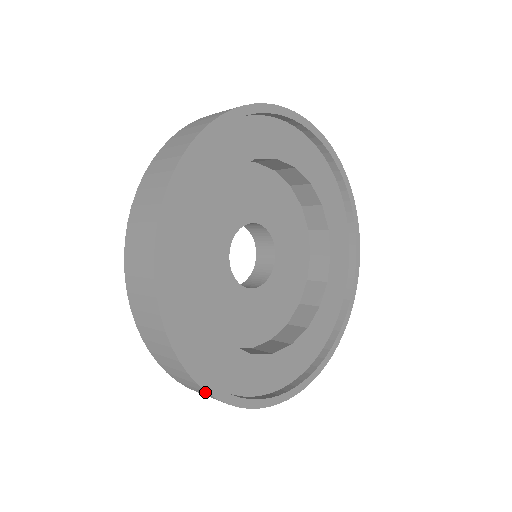
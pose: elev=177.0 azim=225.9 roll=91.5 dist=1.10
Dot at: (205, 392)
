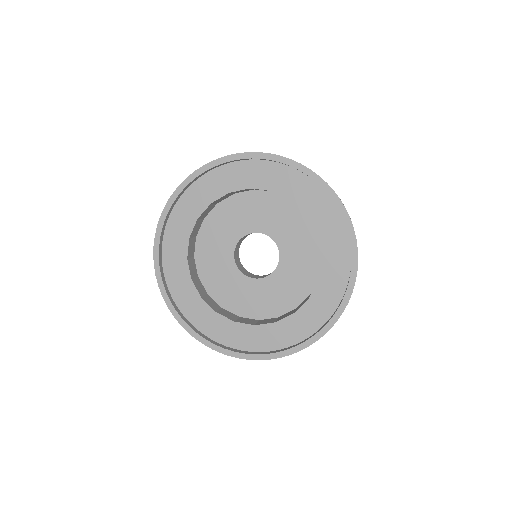
Dot at: (281, 357)
